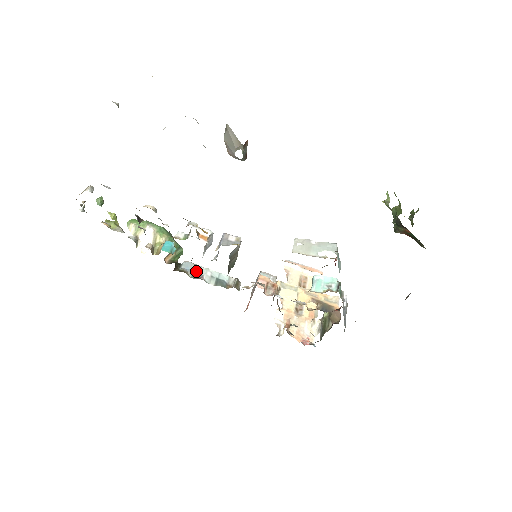
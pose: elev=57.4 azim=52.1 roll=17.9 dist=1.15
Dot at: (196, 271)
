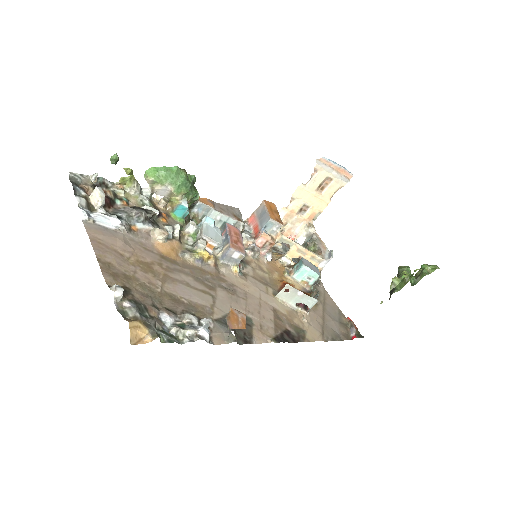
Dot at: (207, 213)
